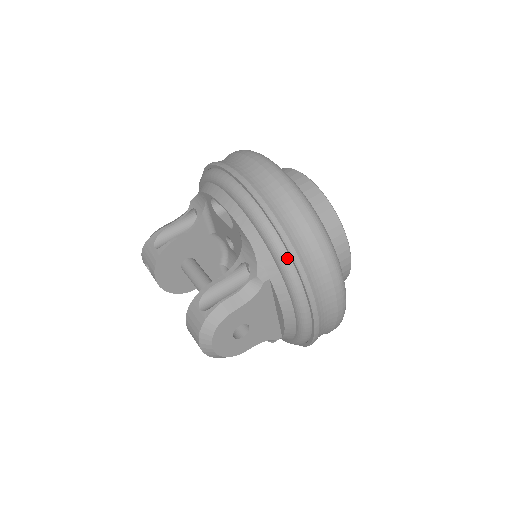
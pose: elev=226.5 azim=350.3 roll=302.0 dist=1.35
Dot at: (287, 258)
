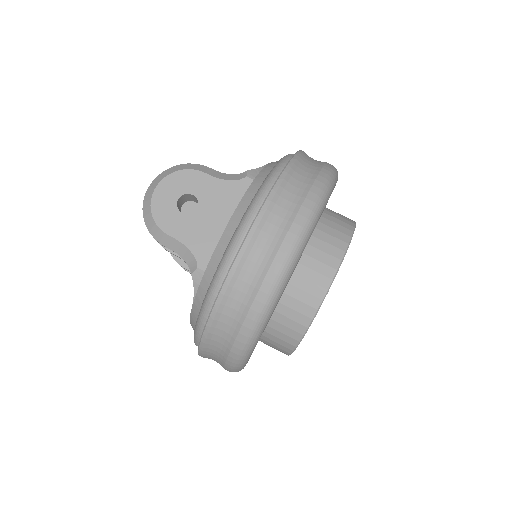
Dot at: (283, 166)
